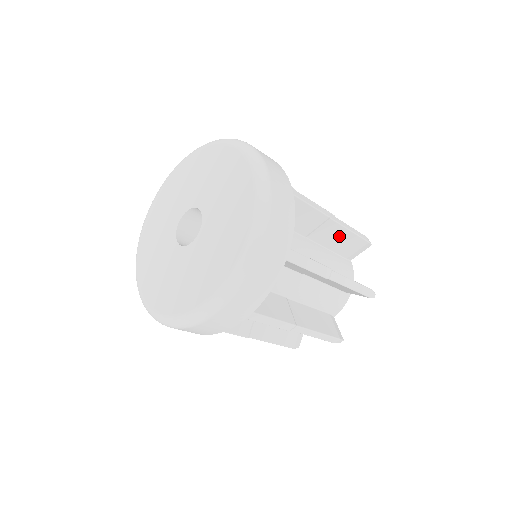
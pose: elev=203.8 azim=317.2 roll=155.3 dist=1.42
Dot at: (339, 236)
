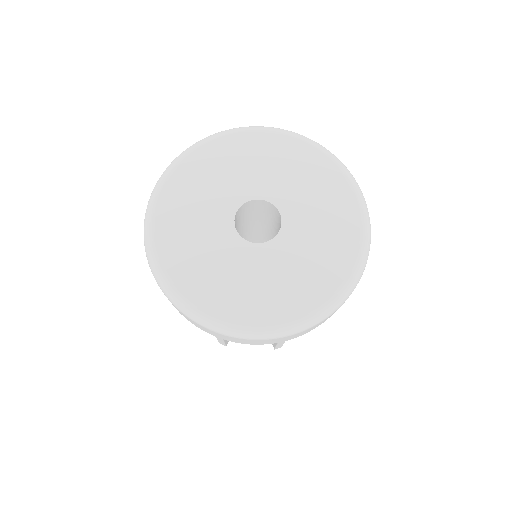
Dot at: occluded
